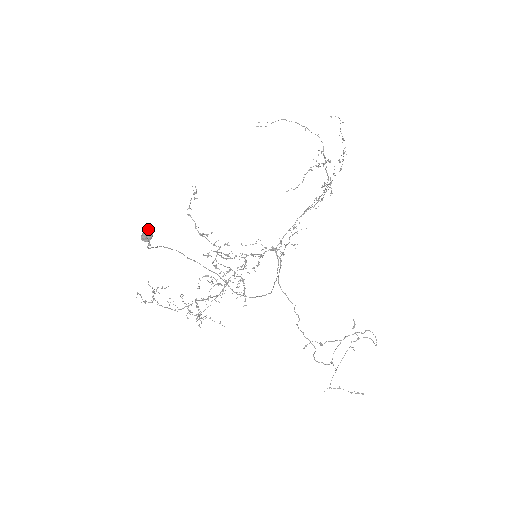
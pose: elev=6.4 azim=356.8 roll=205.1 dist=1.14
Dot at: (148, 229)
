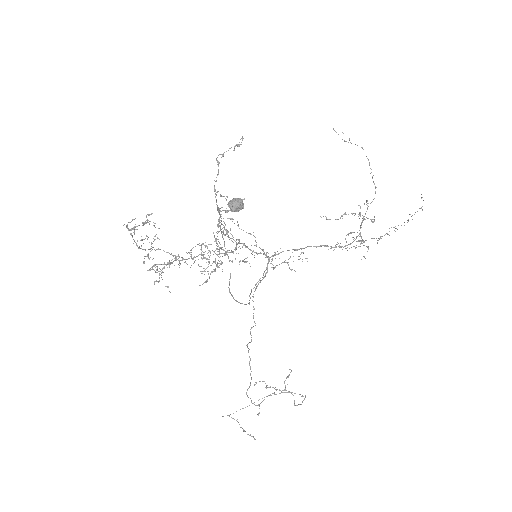
Dot at: (244, 199)
